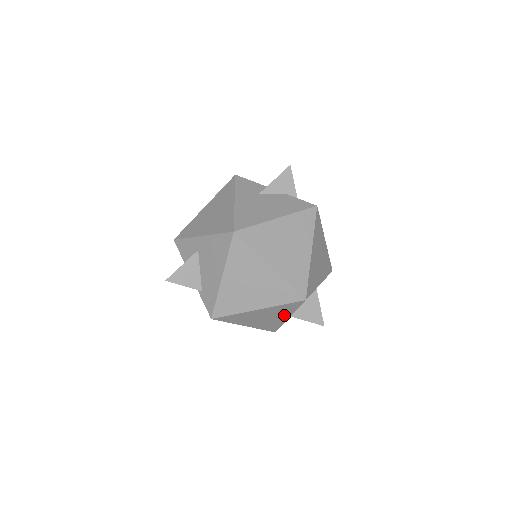
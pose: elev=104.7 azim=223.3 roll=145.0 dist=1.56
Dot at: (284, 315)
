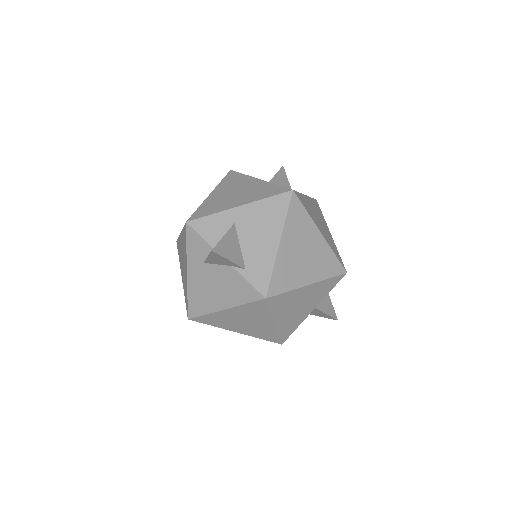
Dot at: (314, 303)
